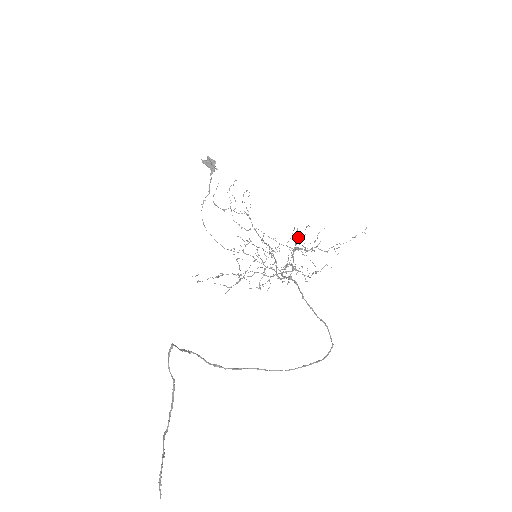
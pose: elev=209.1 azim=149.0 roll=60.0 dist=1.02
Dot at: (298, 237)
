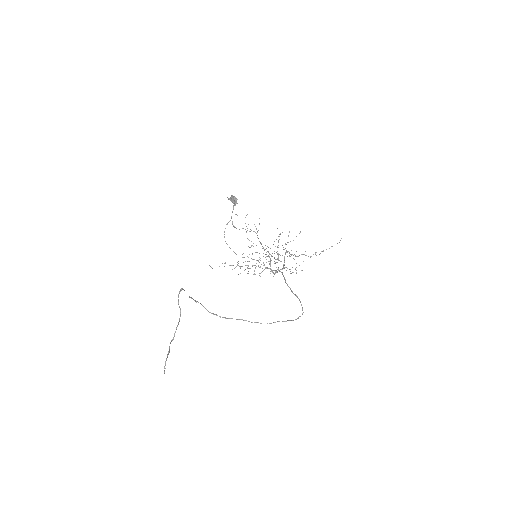
Dot at: (279, 236)
